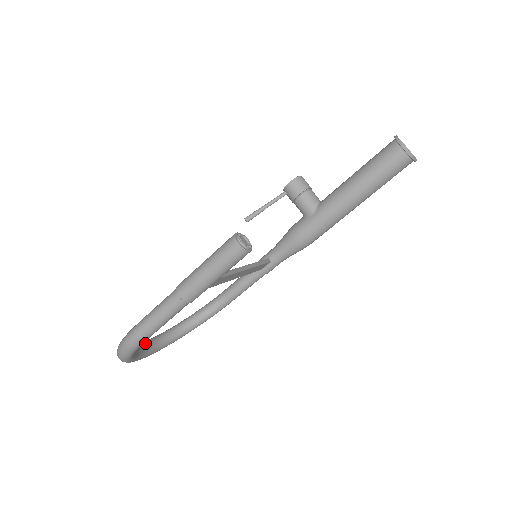
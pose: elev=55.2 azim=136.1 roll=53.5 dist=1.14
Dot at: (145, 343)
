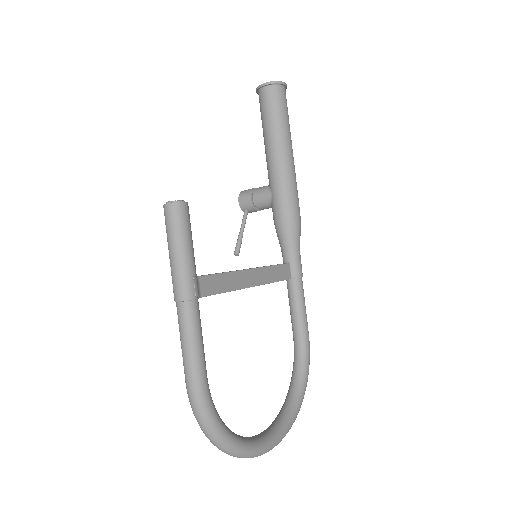
Dot at: (256, 435)
